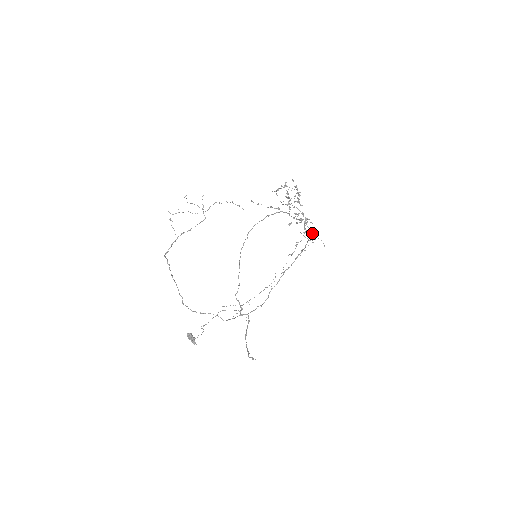
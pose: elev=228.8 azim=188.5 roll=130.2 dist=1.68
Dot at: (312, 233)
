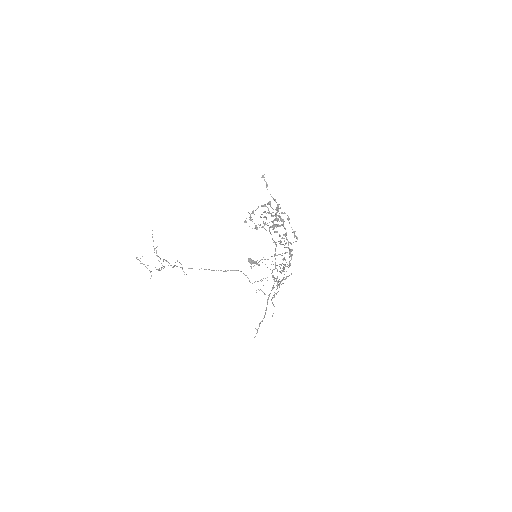
Dot at: (277, 283)
